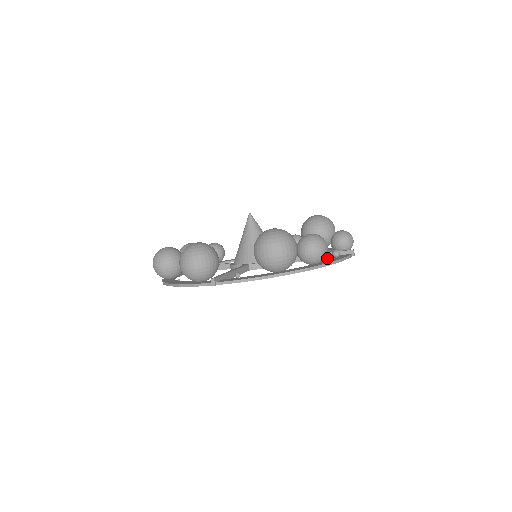
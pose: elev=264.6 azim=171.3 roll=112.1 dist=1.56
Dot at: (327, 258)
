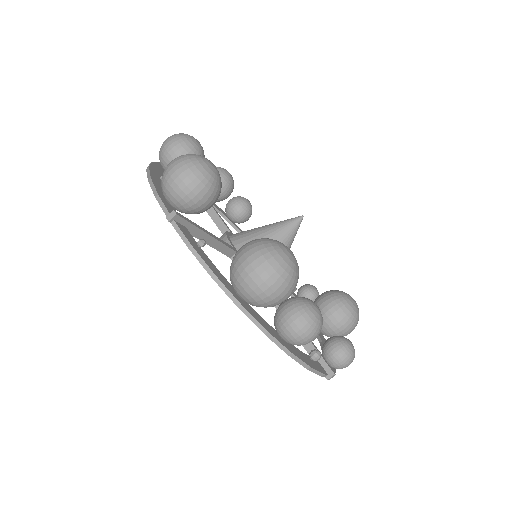
Dot at: (304, 346)
